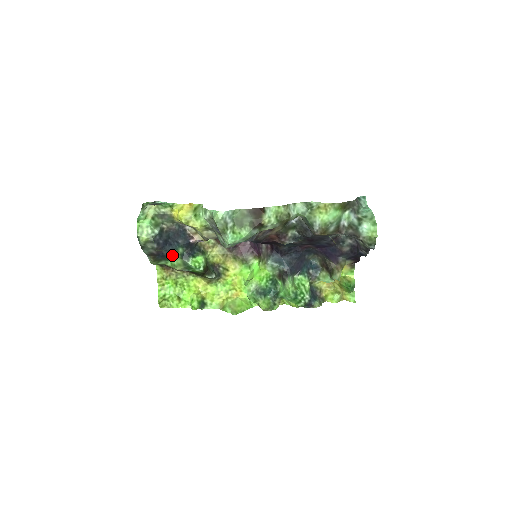
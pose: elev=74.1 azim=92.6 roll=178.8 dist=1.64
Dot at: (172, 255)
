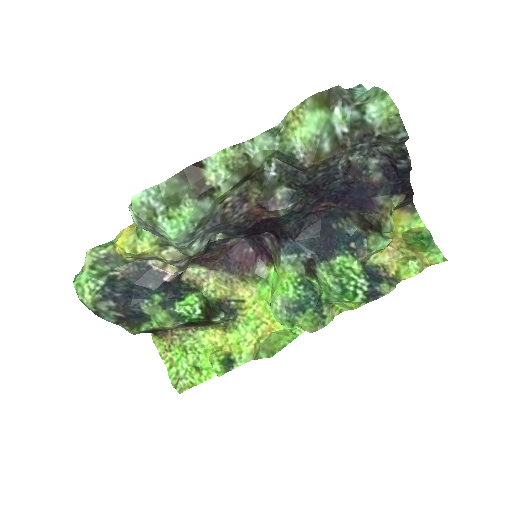
Dot at: (148, 309)
